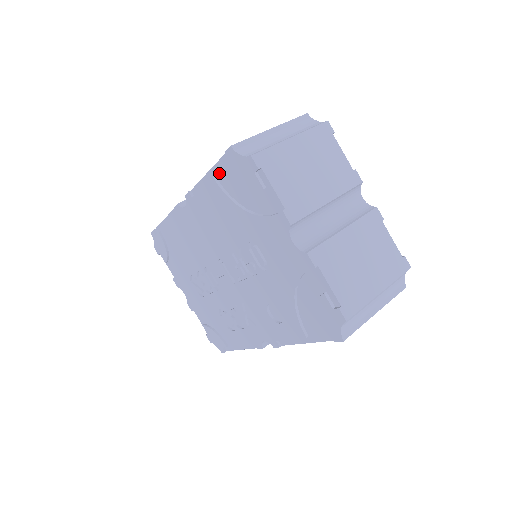
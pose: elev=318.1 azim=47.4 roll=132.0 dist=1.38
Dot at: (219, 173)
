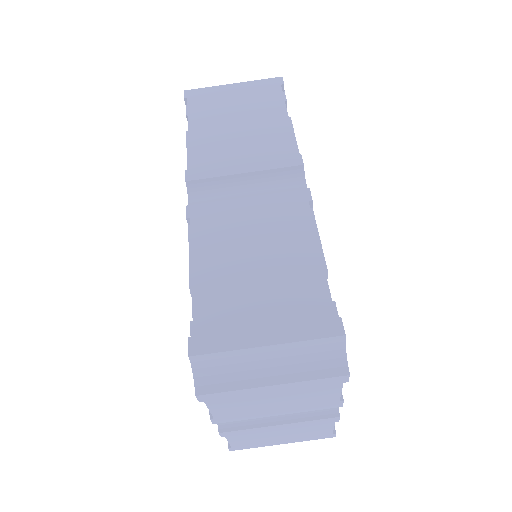
Dot at: occluded
